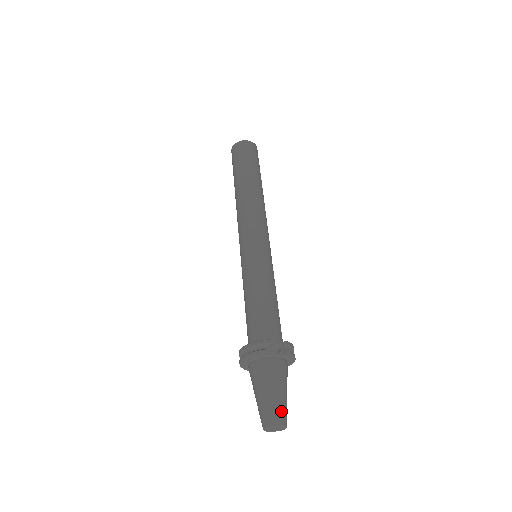
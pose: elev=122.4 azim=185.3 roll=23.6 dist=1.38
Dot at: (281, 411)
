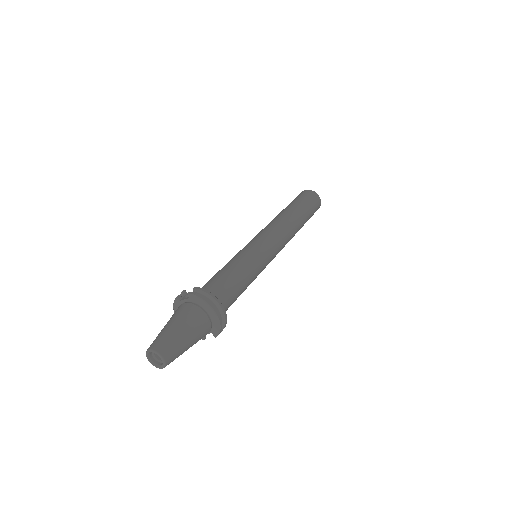
Dot at: (158, 338)
